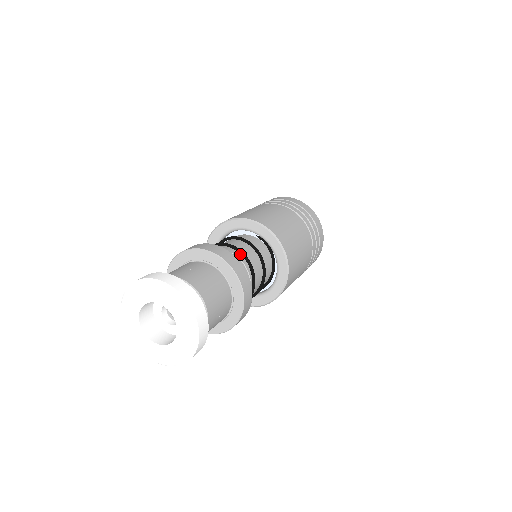
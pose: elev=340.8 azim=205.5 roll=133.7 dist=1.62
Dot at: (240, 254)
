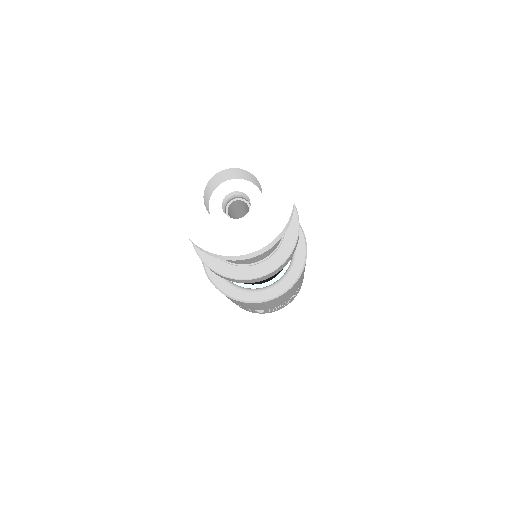
Dot at: occluded
